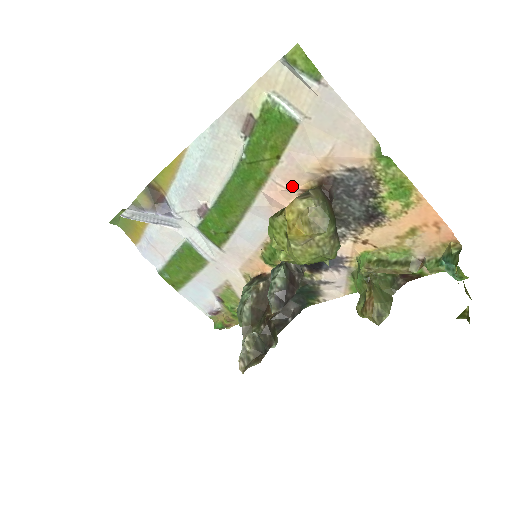
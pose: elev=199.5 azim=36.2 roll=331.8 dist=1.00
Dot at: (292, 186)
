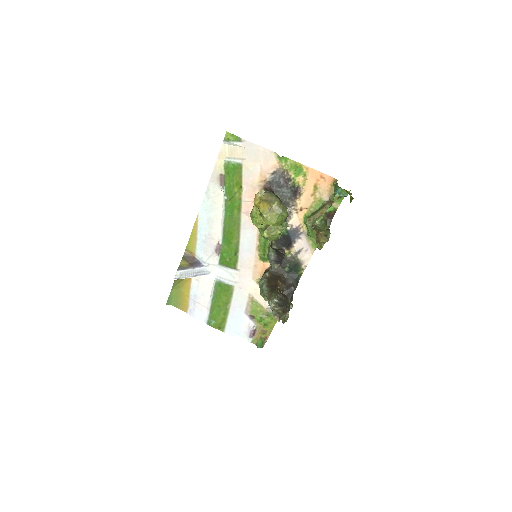
Dot at: occluded
